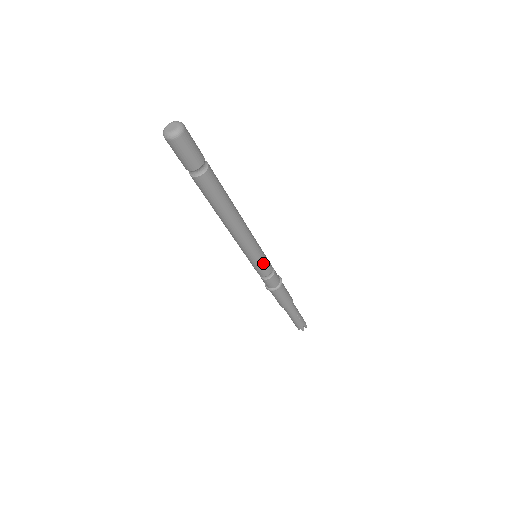
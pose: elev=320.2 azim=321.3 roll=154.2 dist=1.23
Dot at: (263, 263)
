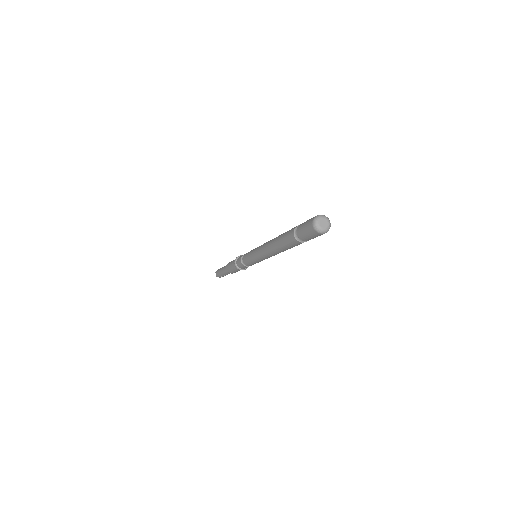
Dot at: (253, 263)
